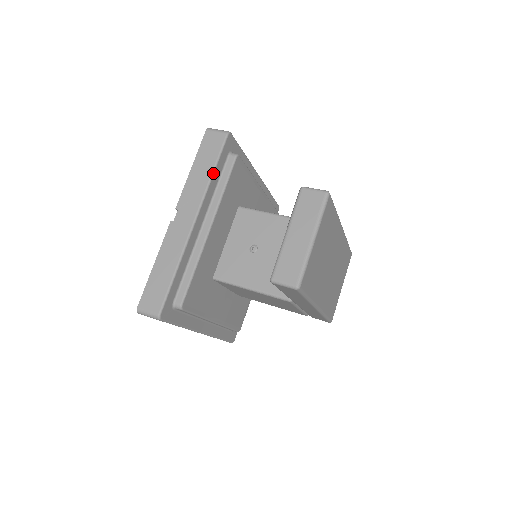
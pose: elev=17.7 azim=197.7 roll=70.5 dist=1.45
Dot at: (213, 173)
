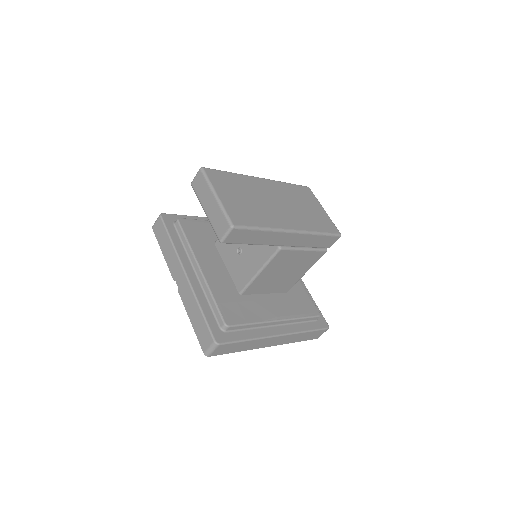
Dot at: (171, 241)
